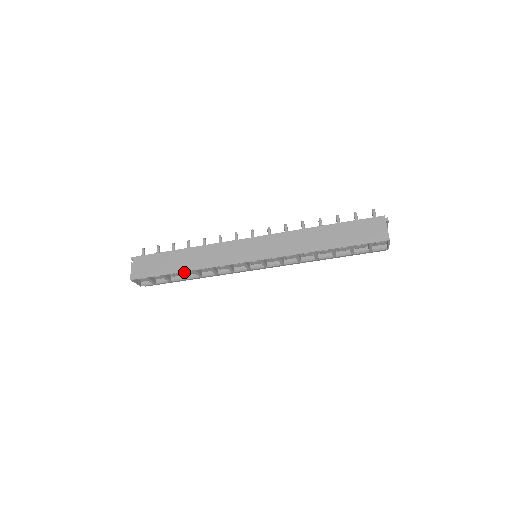
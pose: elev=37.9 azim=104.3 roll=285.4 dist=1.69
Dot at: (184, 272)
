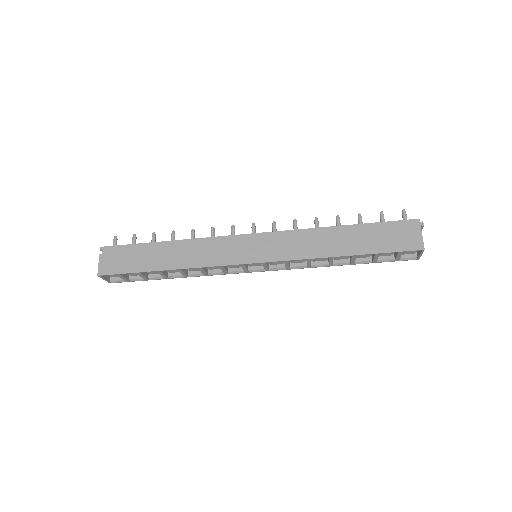
Dot at: occluded
